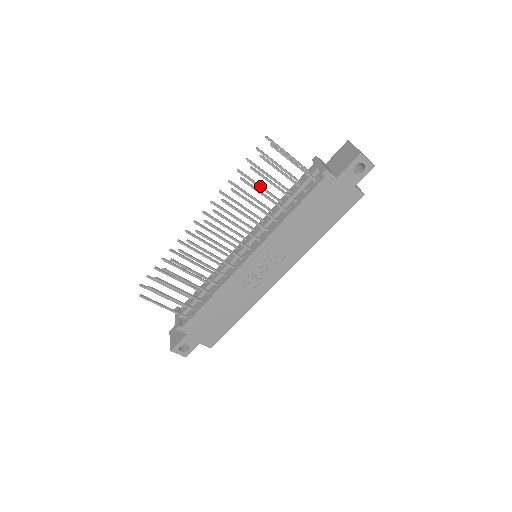
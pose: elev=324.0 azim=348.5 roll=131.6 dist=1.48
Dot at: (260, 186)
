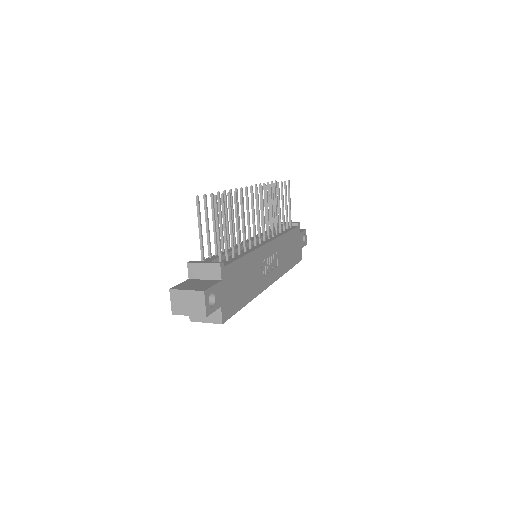
Dot at: occluded
